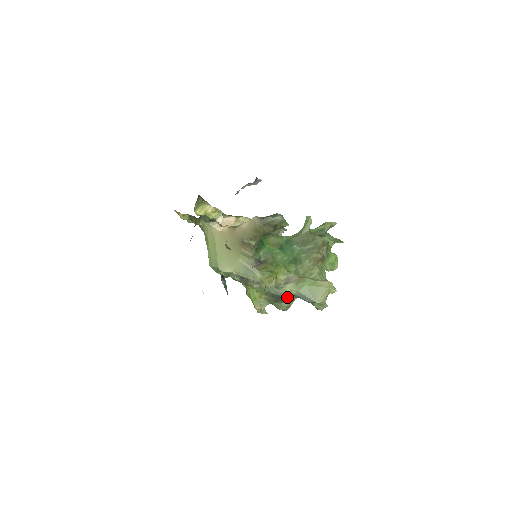
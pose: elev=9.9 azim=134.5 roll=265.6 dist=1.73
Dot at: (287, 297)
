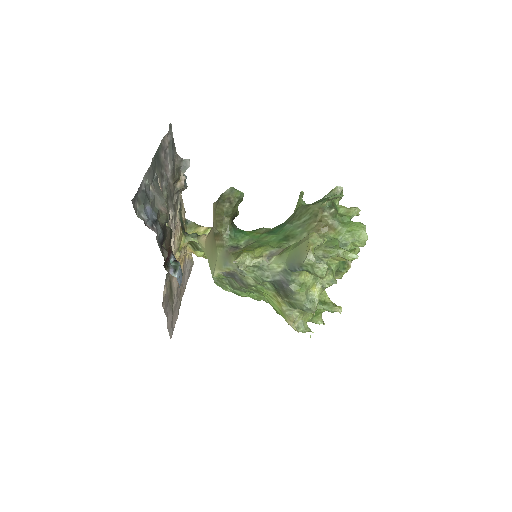
Dot at: (285, 280)
